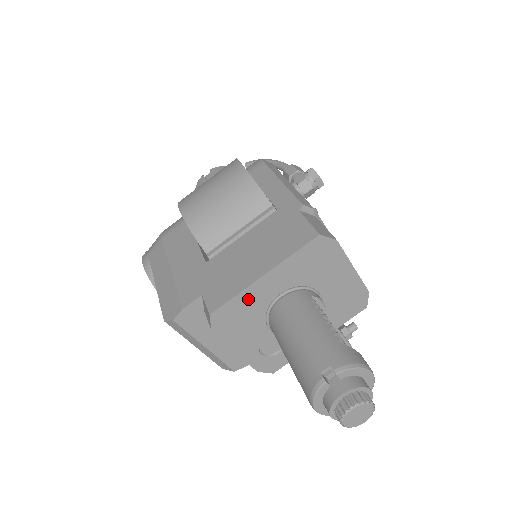
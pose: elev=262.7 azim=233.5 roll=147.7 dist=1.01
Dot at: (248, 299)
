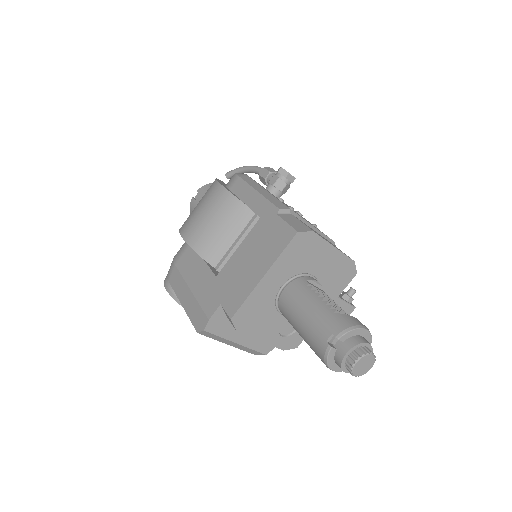
Dot at: (257, 298)
